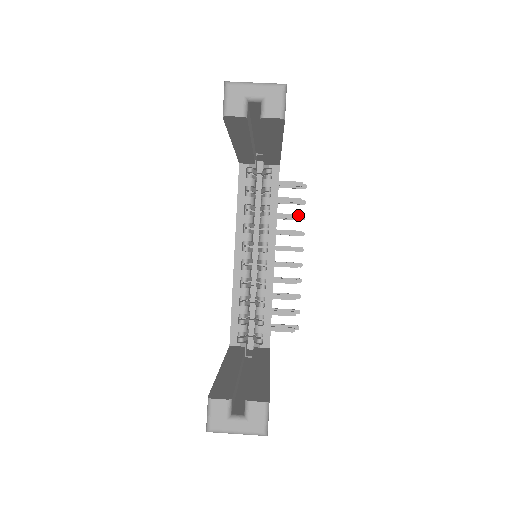
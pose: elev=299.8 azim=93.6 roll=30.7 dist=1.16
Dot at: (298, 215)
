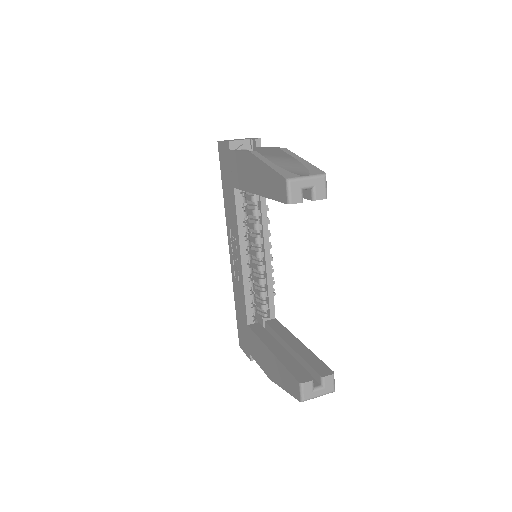
Dot at: (267, 208)
